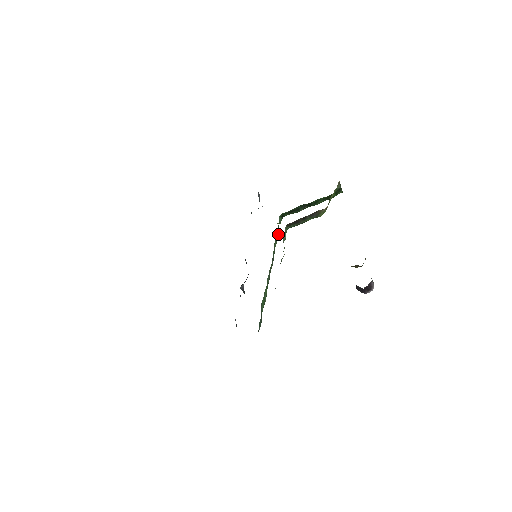
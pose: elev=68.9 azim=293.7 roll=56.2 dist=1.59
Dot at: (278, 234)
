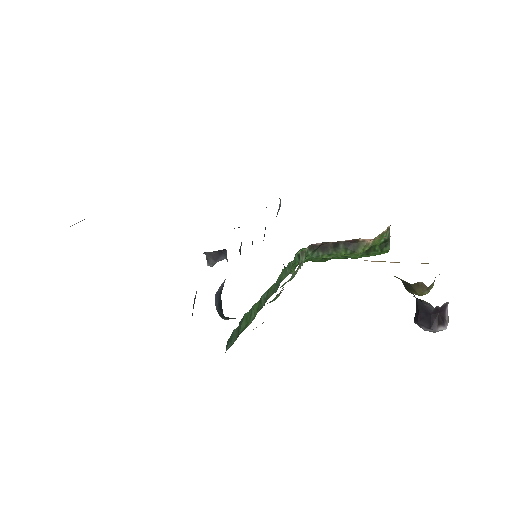
Dot at: (290, 270)
